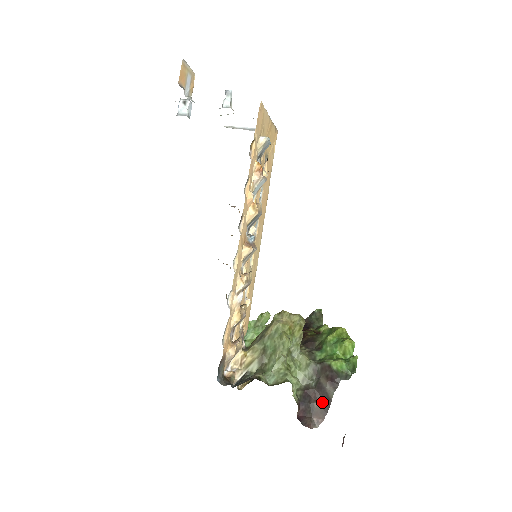
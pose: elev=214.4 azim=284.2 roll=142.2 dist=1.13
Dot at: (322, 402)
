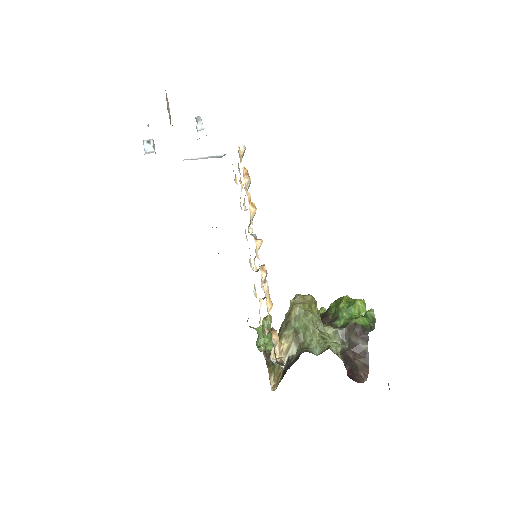
Dot at: (361, 357)
